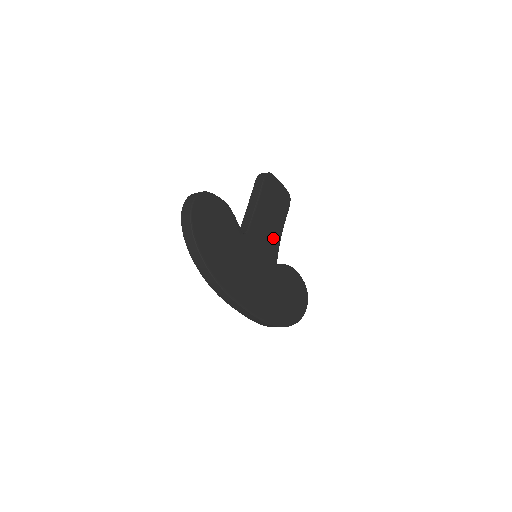
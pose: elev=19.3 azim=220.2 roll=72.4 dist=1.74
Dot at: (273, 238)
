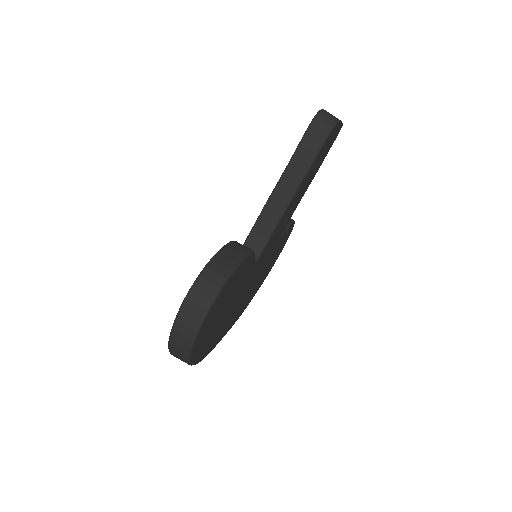
Dot at: (288, 218)
